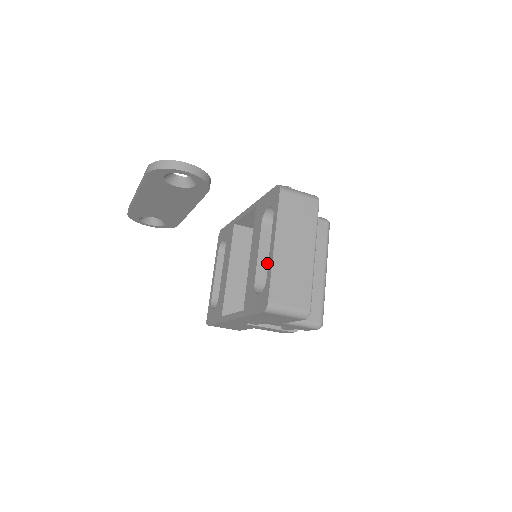
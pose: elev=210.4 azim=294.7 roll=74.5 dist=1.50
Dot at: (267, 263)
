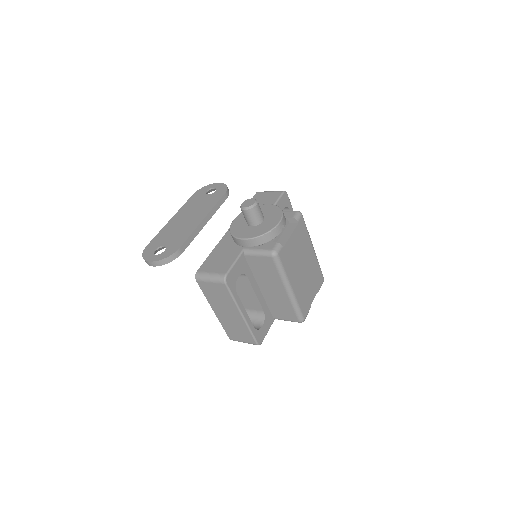
Dot at: occluded
